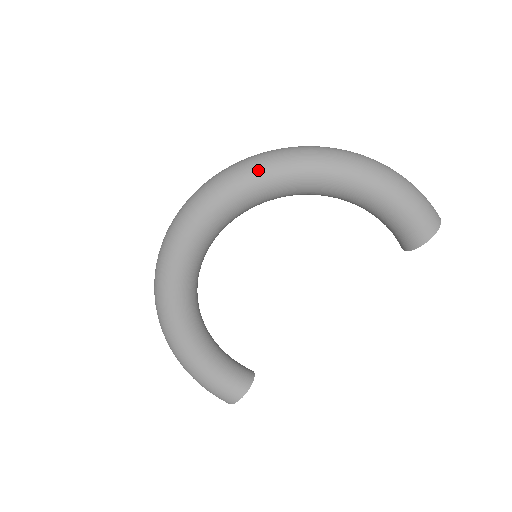
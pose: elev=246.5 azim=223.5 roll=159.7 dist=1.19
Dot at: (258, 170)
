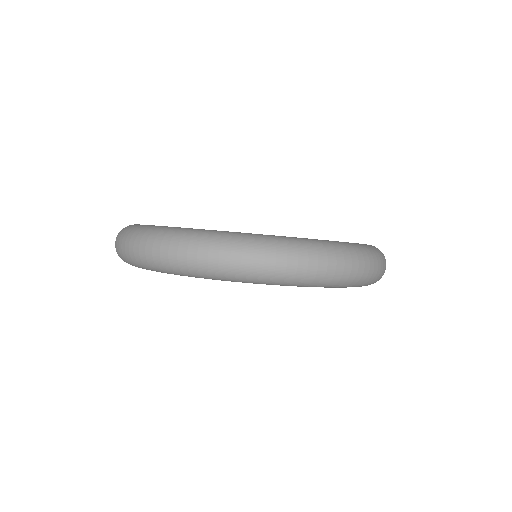
Dot at: (332, 286)
